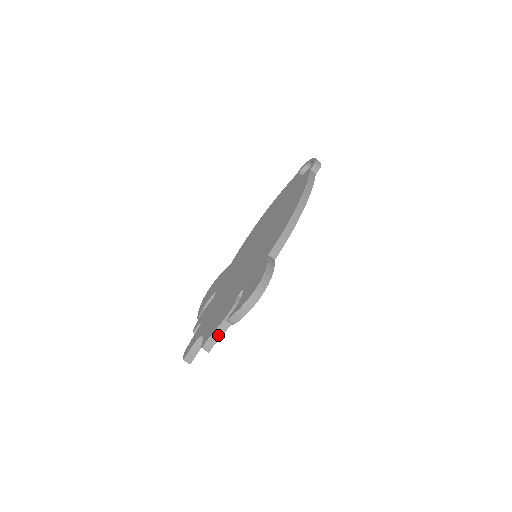
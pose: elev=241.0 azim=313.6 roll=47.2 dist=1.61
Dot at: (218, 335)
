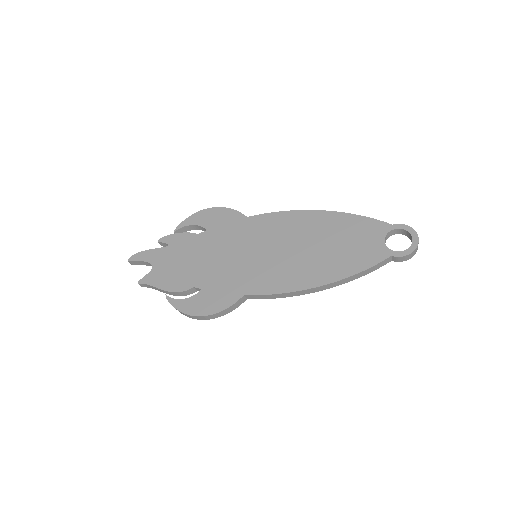
Dot at: (156, 289)
